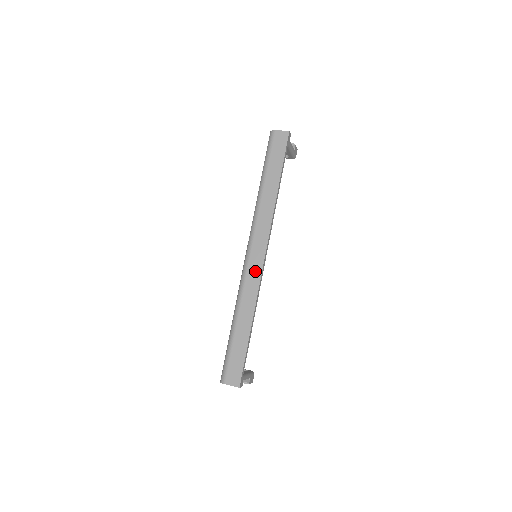
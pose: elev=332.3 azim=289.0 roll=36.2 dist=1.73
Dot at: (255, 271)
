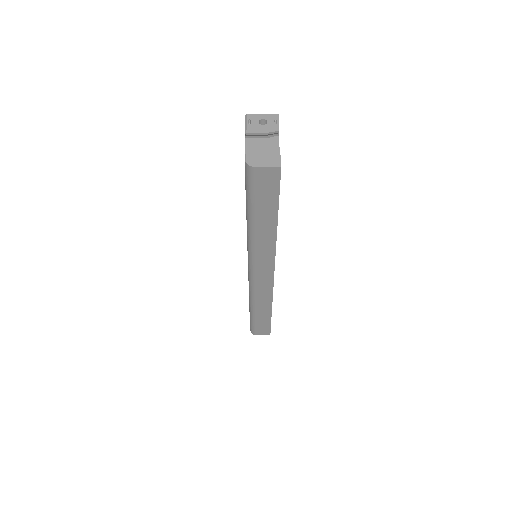
Dot at: (265, 286)
